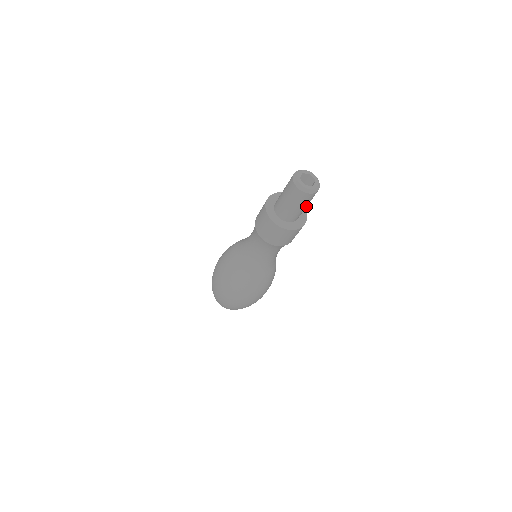
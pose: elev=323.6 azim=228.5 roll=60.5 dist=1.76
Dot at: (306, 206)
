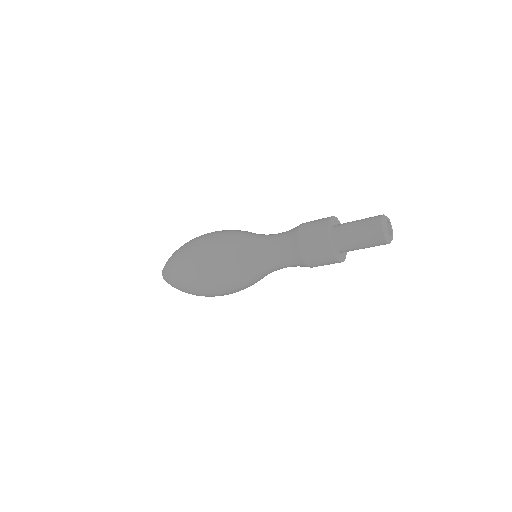
Dot at: occluded
